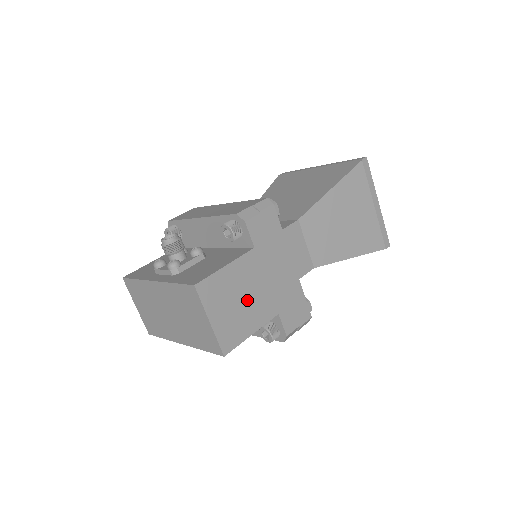
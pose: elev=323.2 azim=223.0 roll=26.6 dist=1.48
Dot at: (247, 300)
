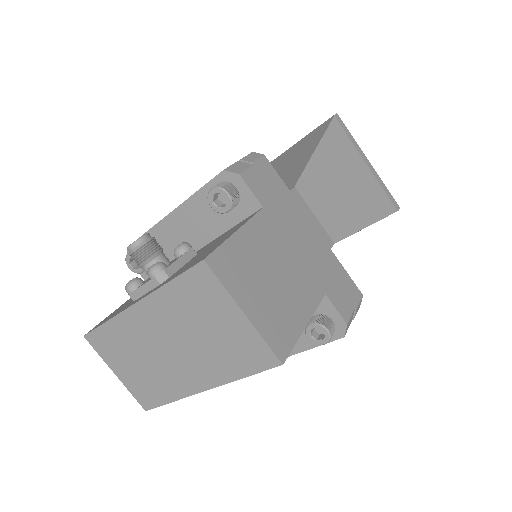
Dot at: (281, 278)
